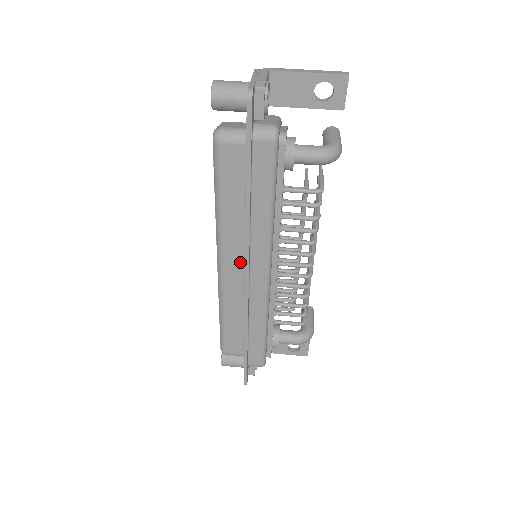
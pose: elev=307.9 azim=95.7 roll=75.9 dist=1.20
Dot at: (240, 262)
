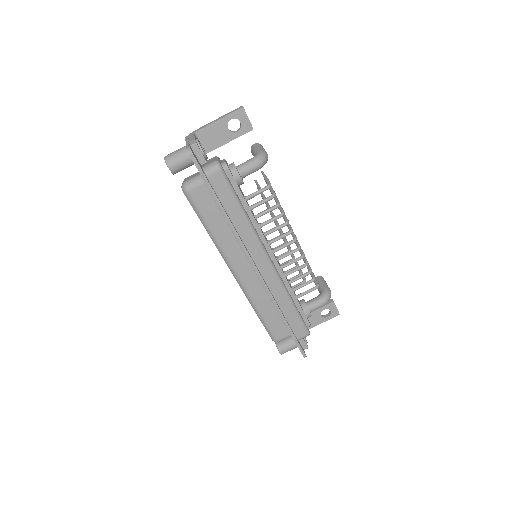
Dot at: (247, 264)
